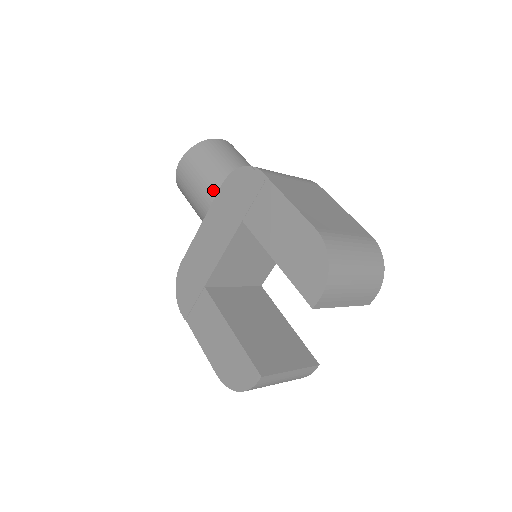
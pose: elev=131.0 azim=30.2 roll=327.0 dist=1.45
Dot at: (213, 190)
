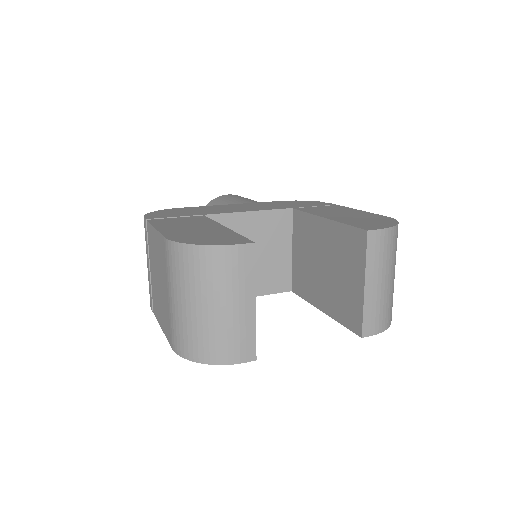
Dot at: occluded
